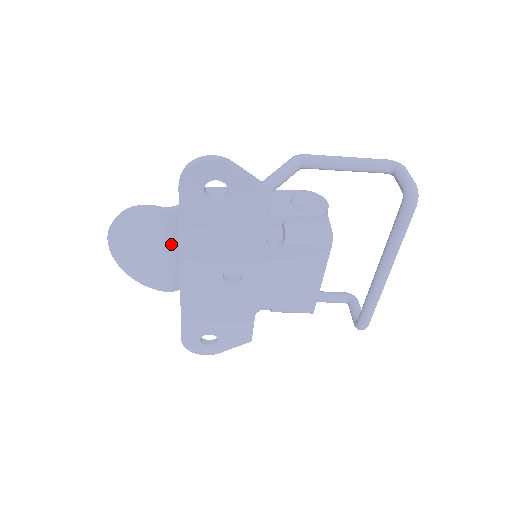
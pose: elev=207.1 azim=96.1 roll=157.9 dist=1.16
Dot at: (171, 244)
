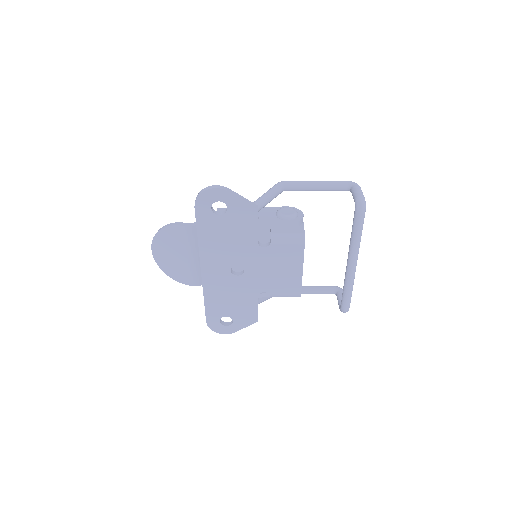
Dot at: (195, 249)
